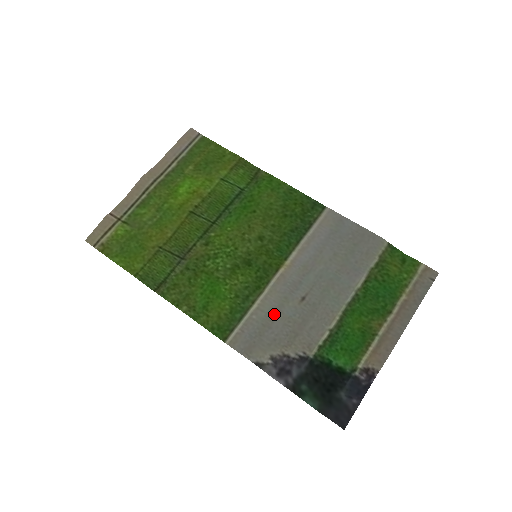
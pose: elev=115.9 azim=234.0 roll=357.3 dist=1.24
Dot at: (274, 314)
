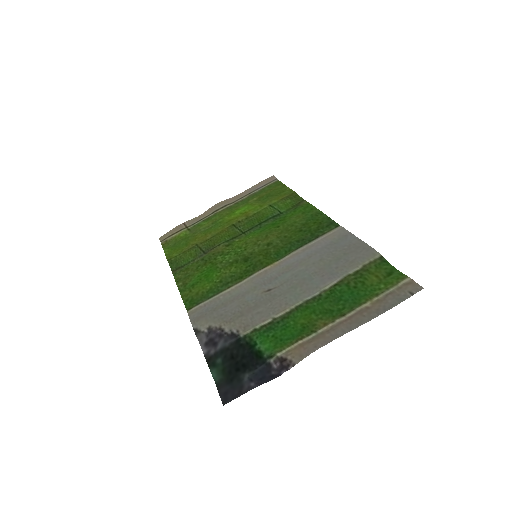
Dot at: (237, 297)
